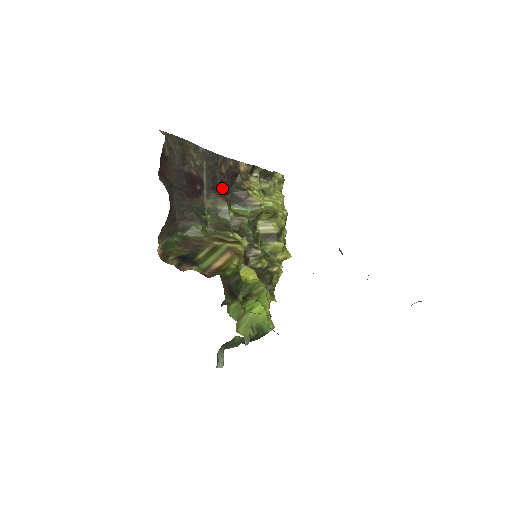
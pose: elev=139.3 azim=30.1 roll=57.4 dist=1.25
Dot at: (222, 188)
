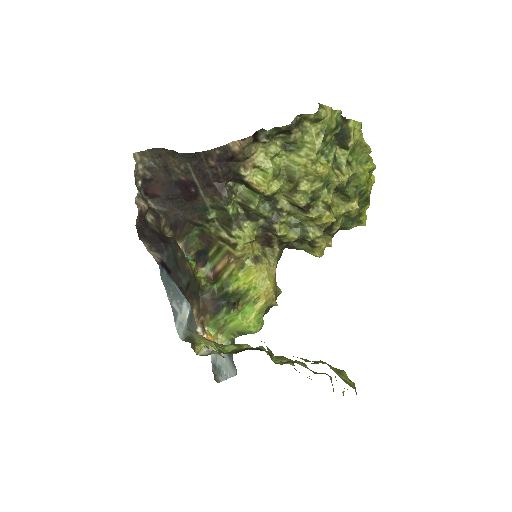
Dot at: (218, 181)
